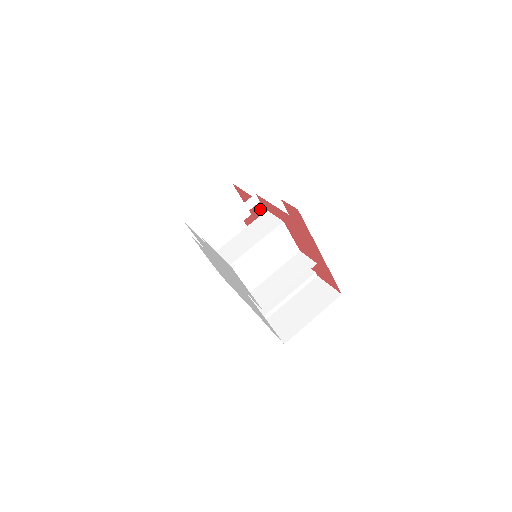
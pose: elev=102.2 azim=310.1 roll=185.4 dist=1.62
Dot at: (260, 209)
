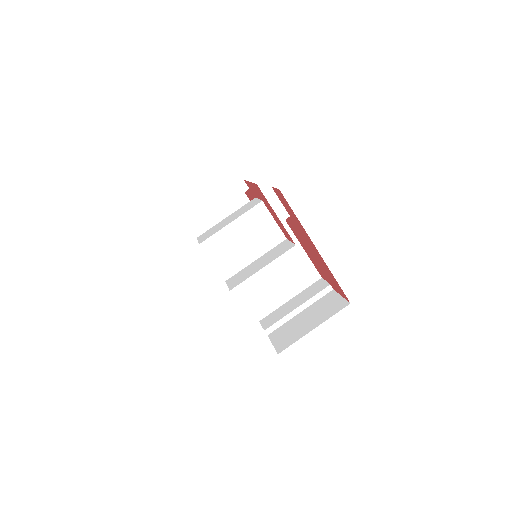
Dot at: occluded
